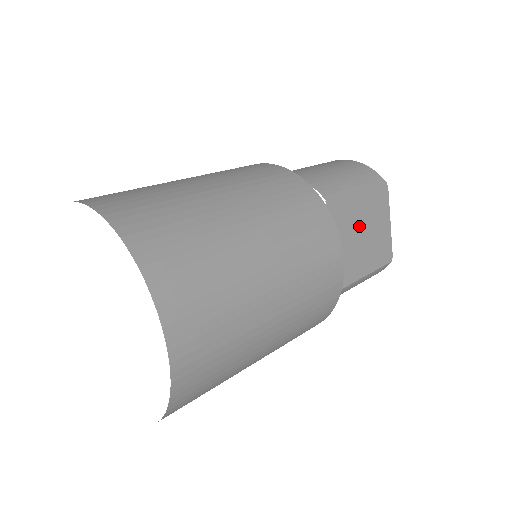
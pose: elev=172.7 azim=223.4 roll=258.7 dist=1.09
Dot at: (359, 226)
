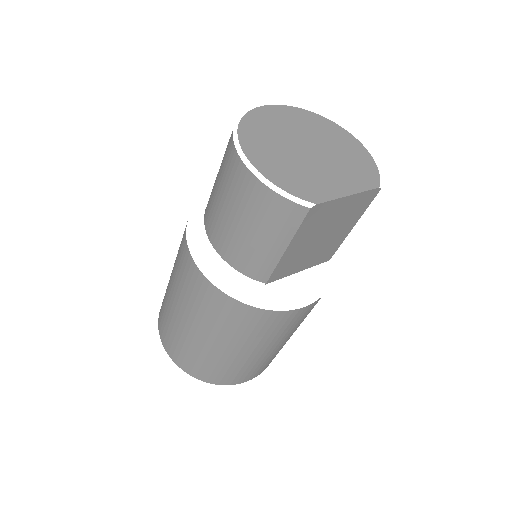
Dot at: (312, 243)
